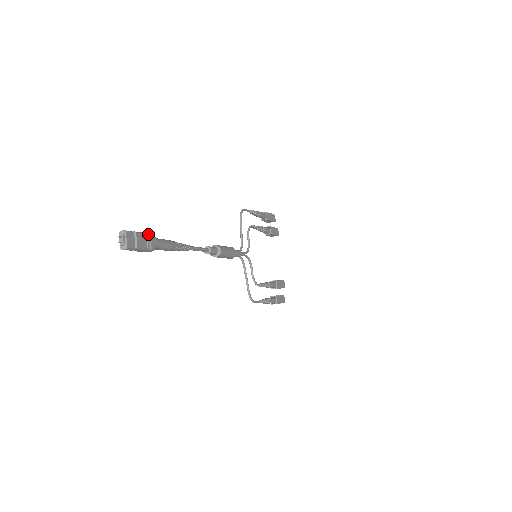
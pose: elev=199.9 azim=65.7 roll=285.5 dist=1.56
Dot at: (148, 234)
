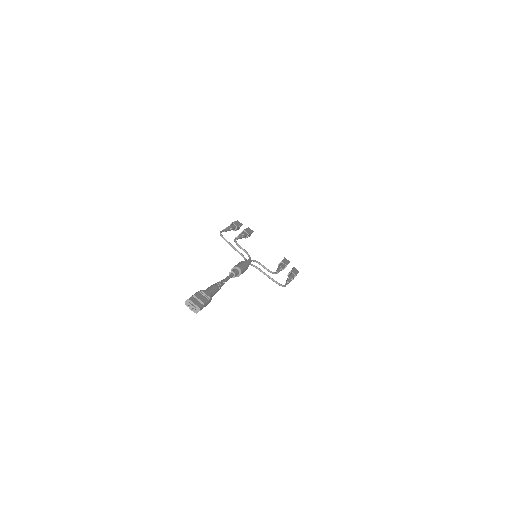
Dot at: (199, 291)
